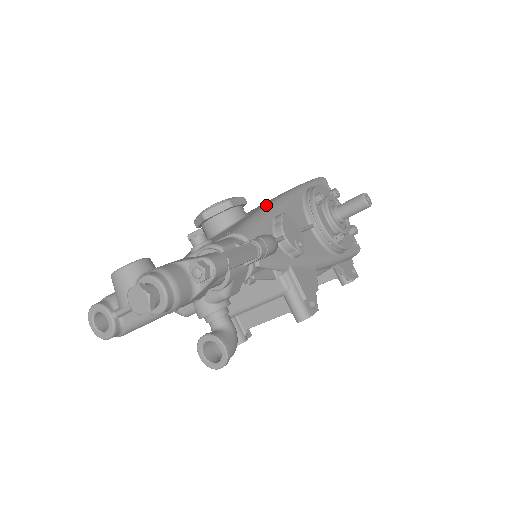
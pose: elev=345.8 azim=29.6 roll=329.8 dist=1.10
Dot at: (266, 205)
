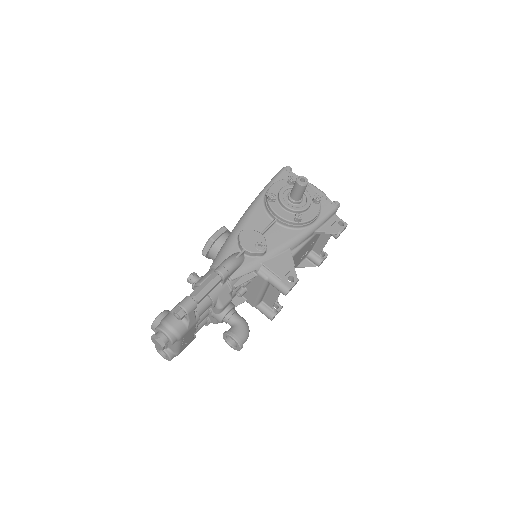
Dot at: (234, 228)
